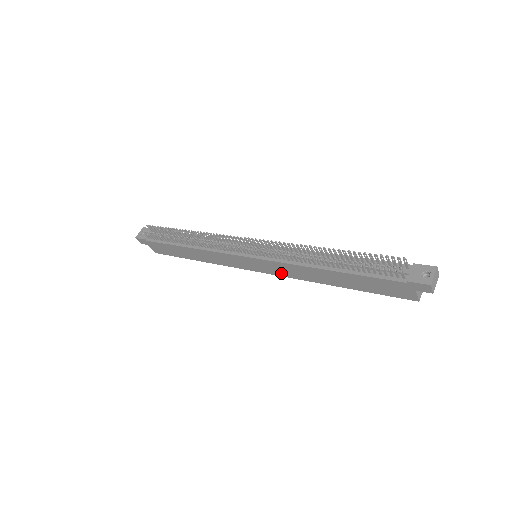
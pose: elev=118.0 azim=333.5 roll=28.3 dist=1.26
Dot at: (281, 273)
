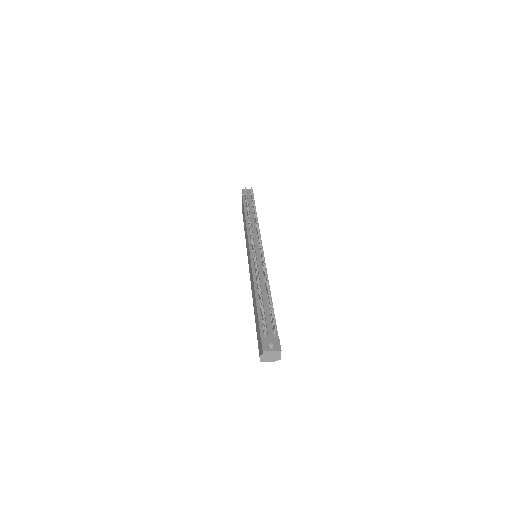
Dot at: occluded
